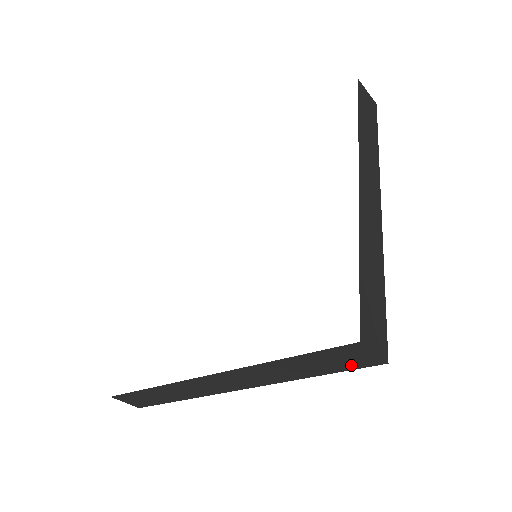
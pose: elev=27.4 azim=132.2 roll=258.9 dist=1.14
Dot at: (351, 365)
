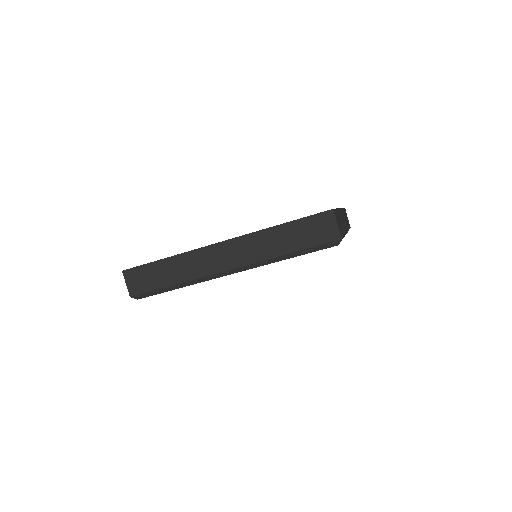
Dot at: (320, 239)
